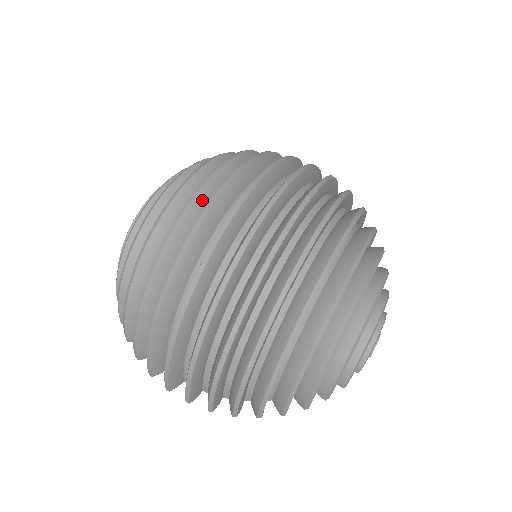
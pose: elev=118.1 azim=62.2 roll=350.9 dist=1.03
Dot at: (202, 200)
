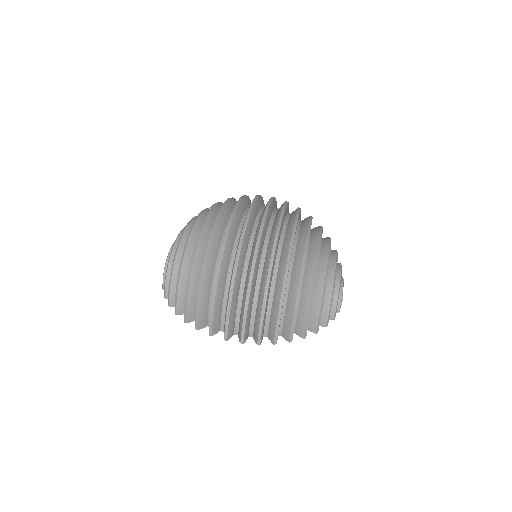
Dot at: (225, 214)
